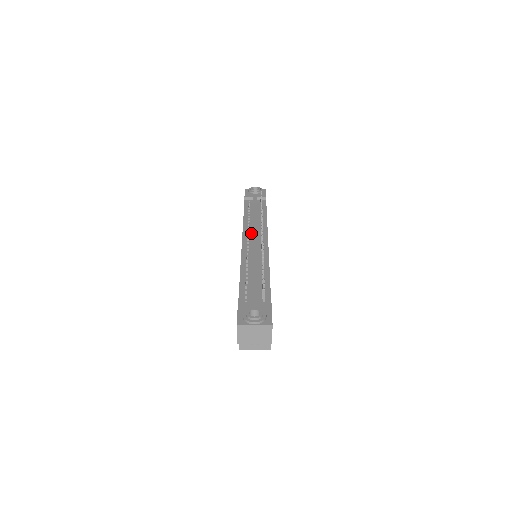
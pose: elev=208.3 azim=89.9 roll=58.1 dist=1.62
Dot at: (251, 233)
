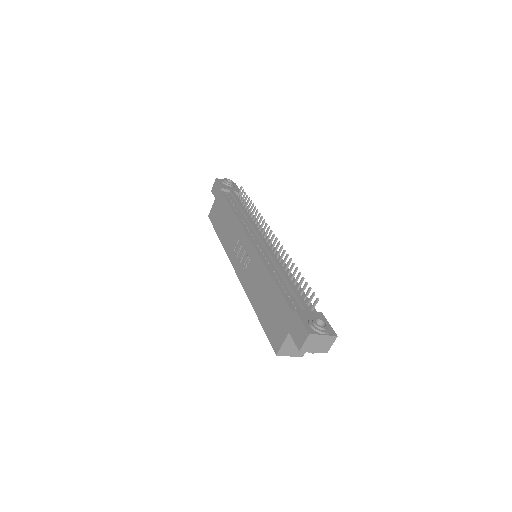
Dot at: (252, 231)
